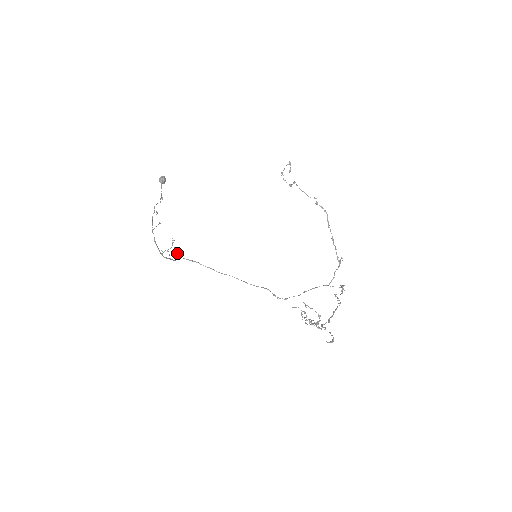
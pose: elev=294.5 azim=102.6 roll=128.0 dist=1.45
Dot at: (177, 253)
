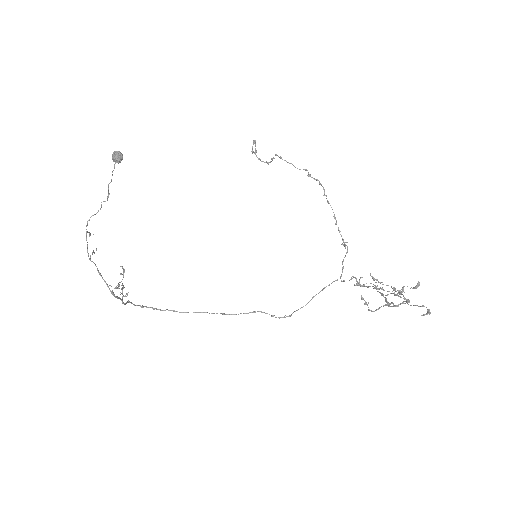
Dot at: occluded
